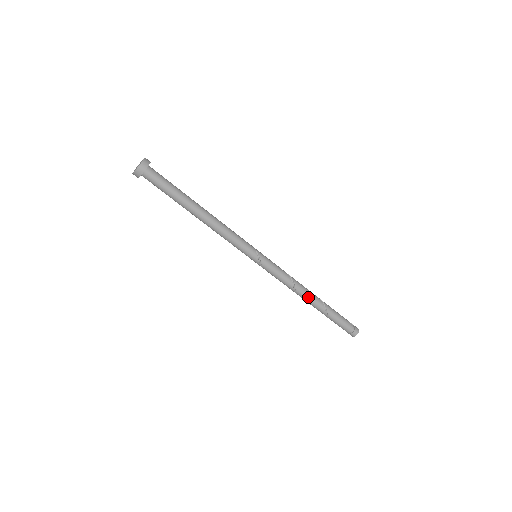
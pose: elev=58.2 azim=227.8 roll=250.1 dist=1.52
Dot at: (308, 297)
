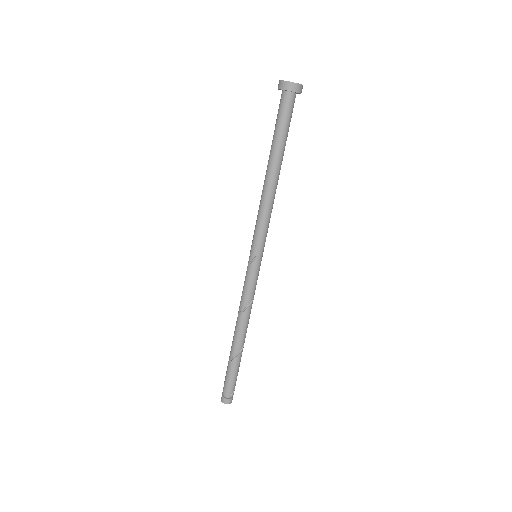
Dot at: (238, 332)
